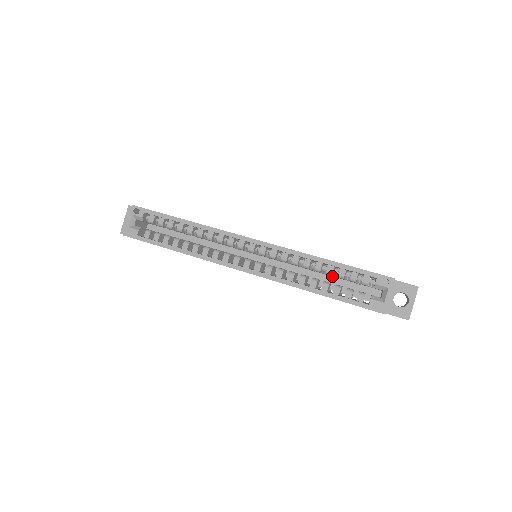
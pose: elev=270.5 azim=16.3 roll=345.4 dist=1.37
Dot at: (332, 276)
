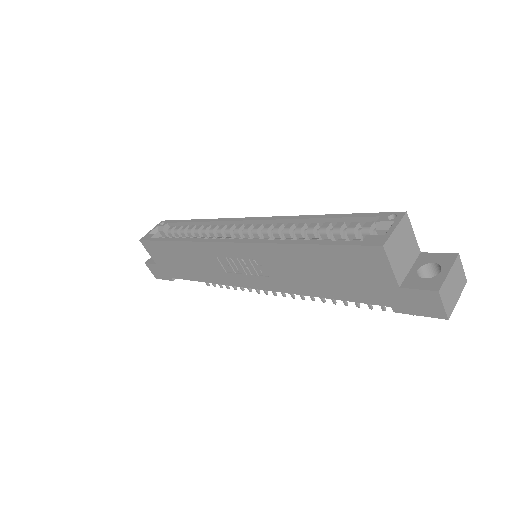
Dot at: occluded
